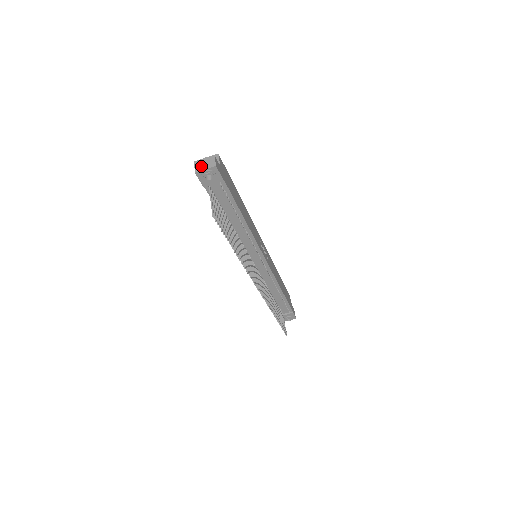
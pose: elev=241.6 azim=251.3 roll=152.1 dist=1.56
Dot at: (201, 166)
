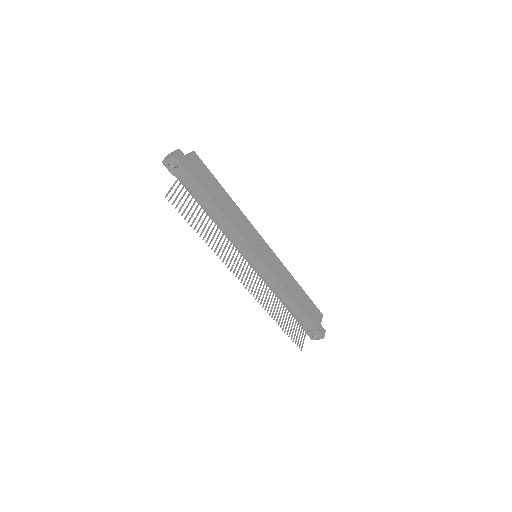
Dot at: (167, 157)
